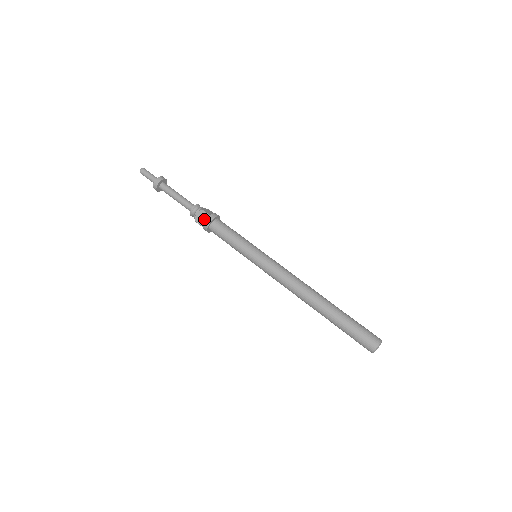
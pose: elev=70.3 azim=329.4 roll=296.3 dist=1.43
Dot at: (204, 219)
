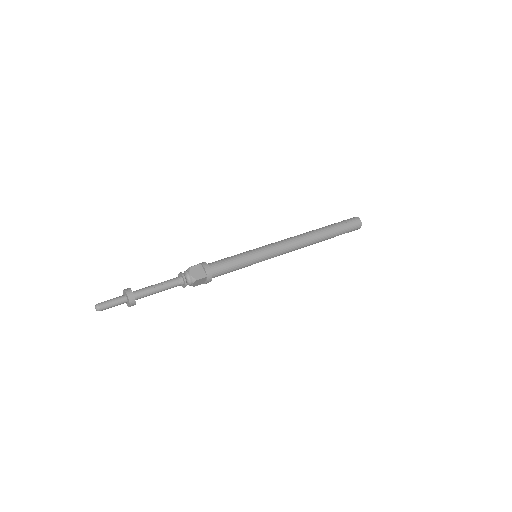
Dot at: (202, 281)
